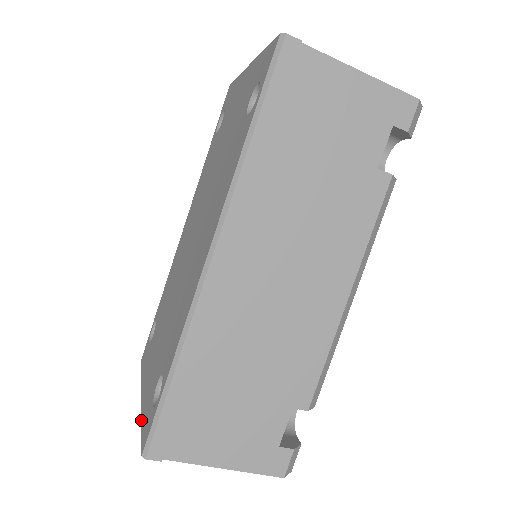
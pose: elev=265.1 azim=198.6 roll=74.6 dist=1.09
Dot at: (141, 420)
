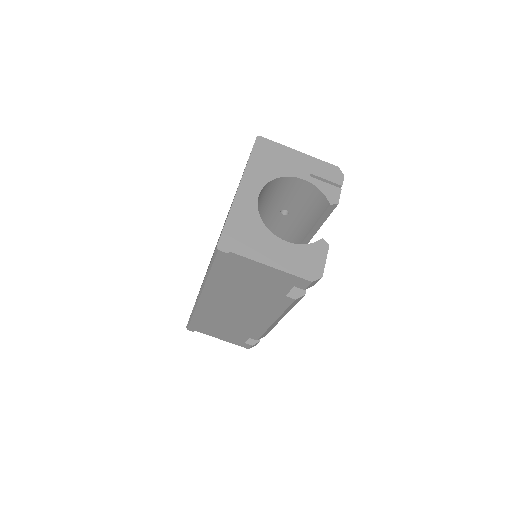
Dot at: occluded
